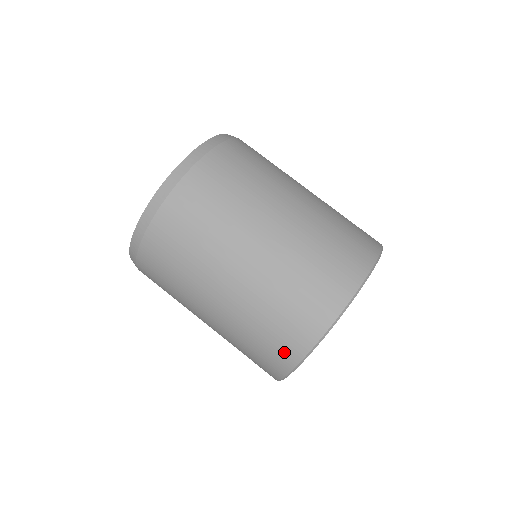
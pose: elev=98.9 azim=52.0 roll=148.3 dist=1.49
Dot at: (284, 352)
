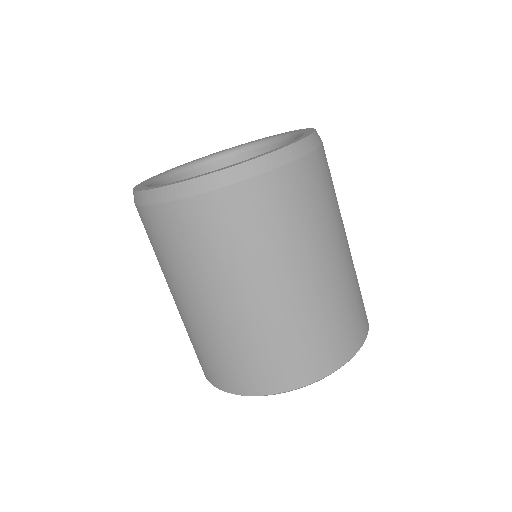
Dot at: occluded
